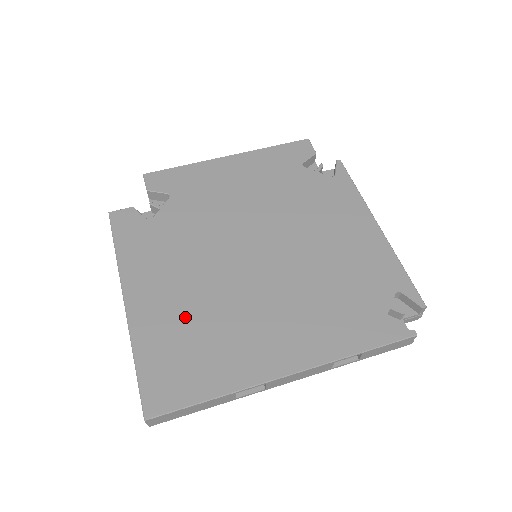
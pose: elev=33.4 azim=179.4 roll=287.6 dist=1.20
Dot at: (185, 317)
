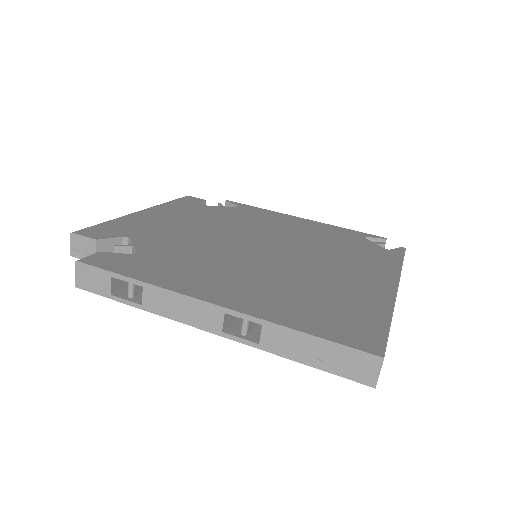
Dot at: (283, 290)
